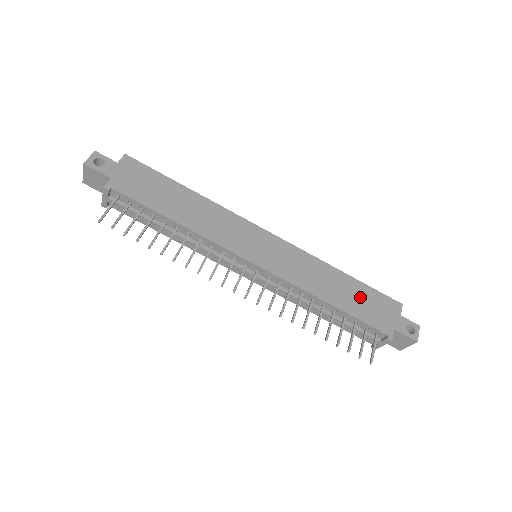
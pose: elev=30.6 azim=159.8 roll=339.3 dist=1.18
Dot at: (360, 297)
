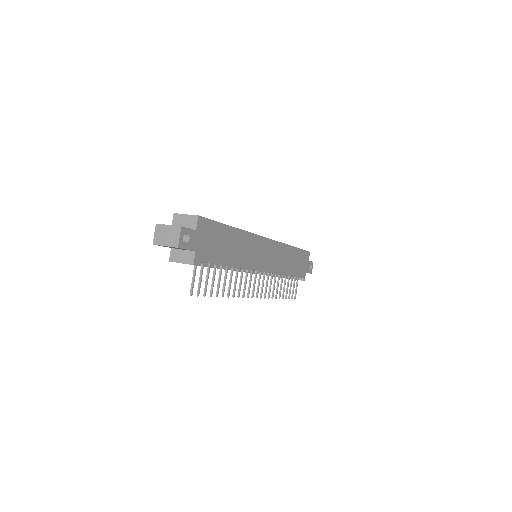
Dot at: (298, 260)
